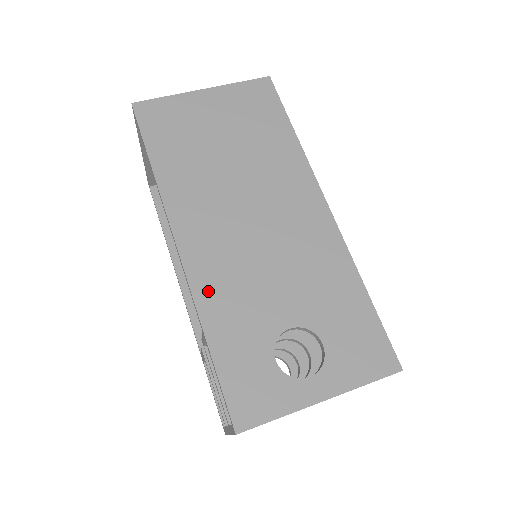
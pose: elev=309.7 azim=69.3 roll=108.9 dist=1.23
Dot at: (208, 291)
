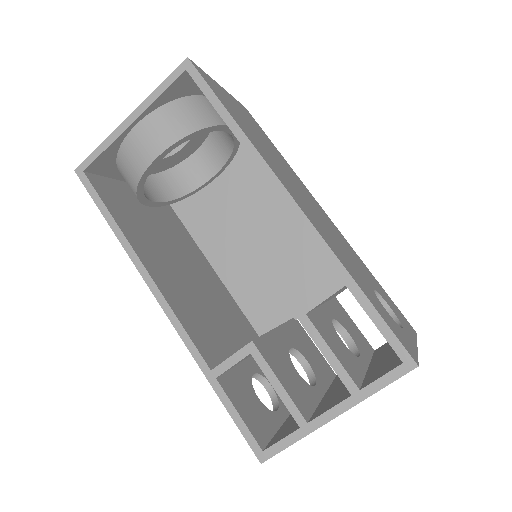
Dot at: (330, 244)
